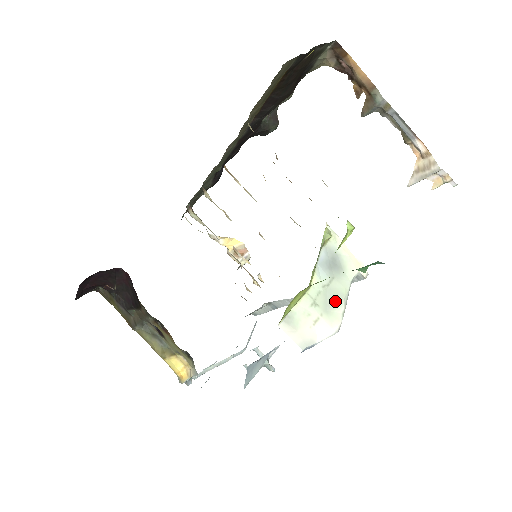
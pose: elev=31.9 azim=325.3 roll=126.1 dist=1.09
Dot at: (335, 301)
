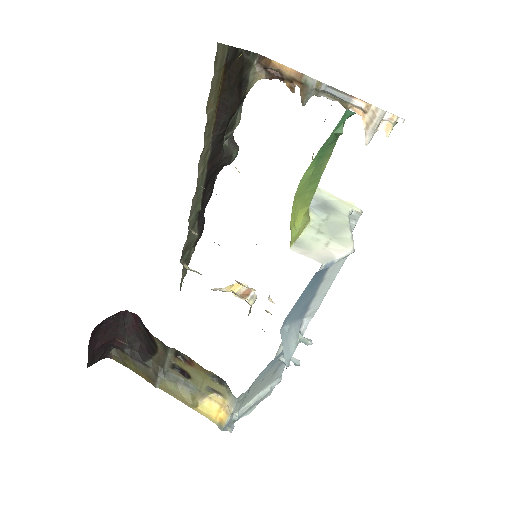
Dot at: (339, 229)
